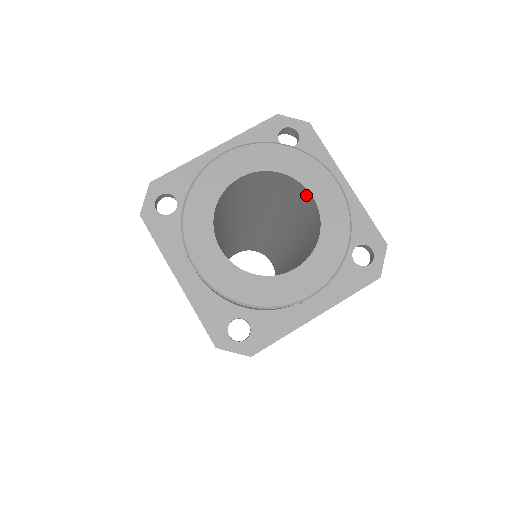
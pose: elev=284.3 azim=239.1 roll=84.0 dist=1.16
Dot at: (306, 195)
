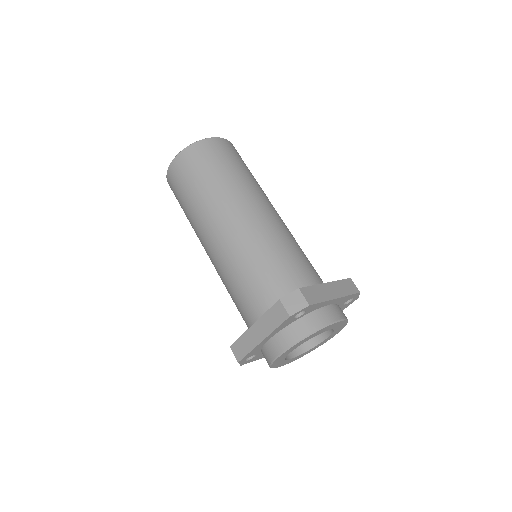
Dot at: occluded
